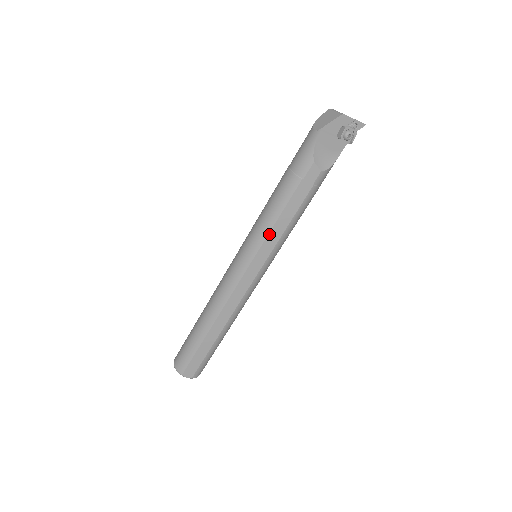
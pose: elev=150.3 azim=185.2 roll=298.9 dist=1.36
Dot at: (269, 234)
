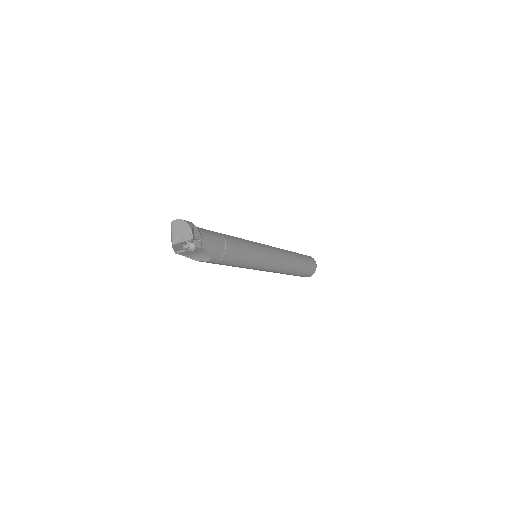
Dot at: occluded
